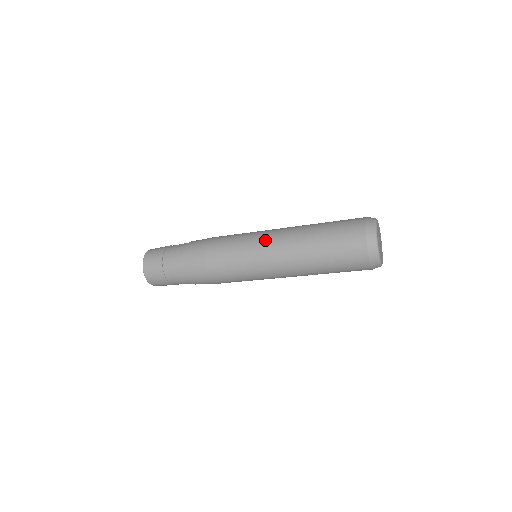
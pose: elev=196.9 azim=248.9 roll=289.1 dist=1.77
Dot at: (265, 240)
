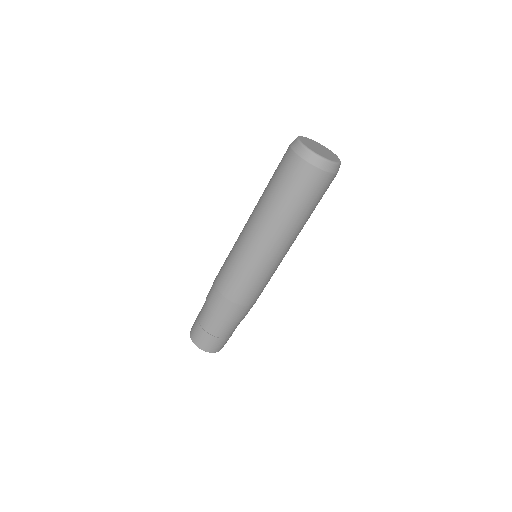
Dot at: occluded
